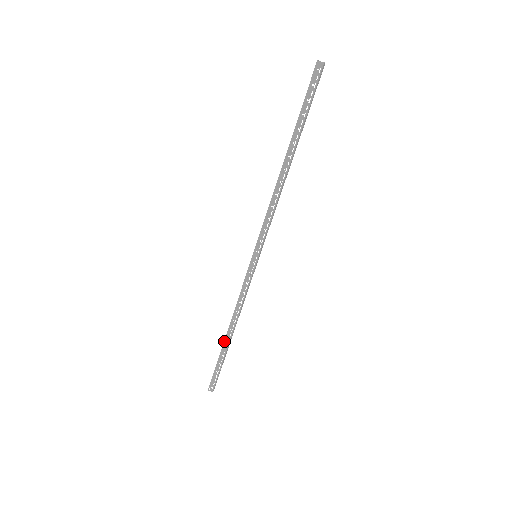
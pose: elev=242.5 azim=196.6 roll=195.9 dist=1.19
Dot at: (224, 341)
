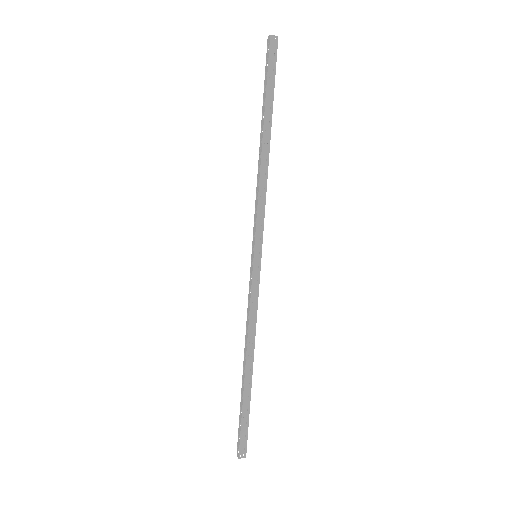
Dot at: (242, 376)
